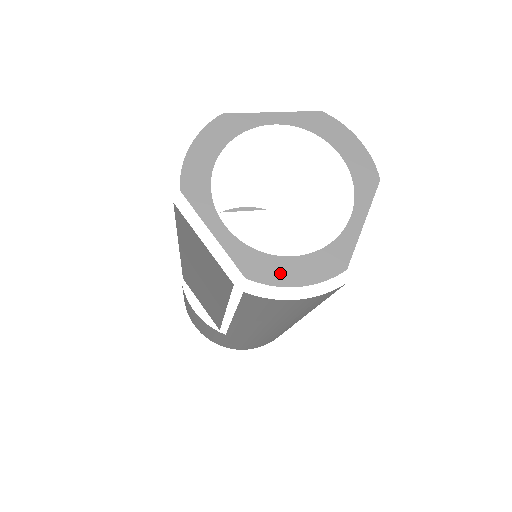
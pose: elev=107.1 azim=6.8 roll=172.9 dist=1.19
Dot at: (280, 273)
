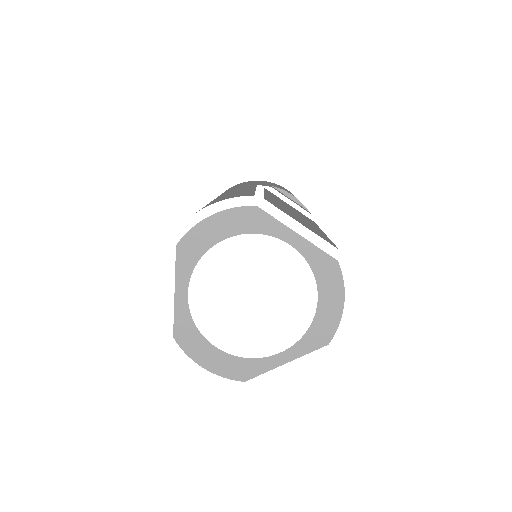
Dot at: (199, 351)
